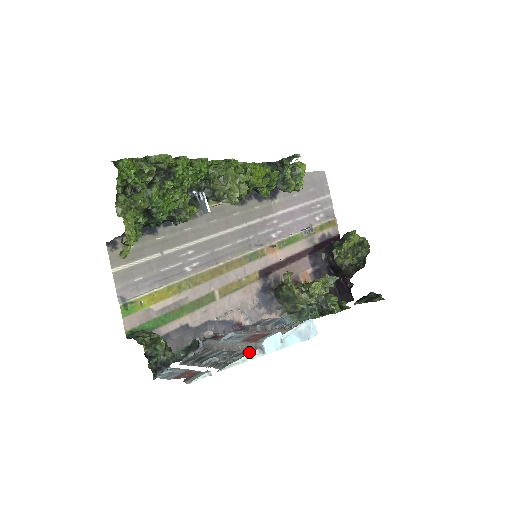
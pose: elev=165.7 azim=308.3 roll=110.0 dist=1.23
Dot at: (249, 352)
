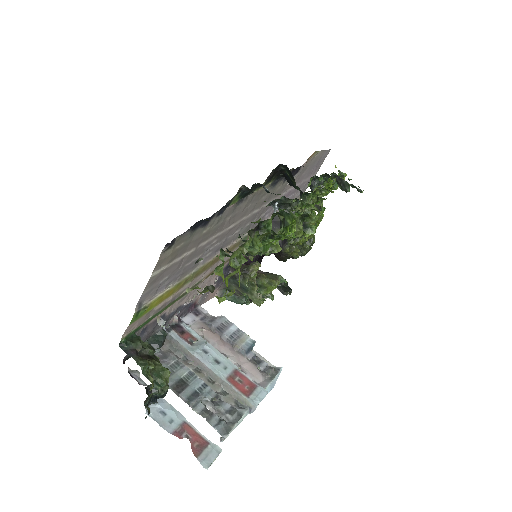
Dot at: (235, 402)
